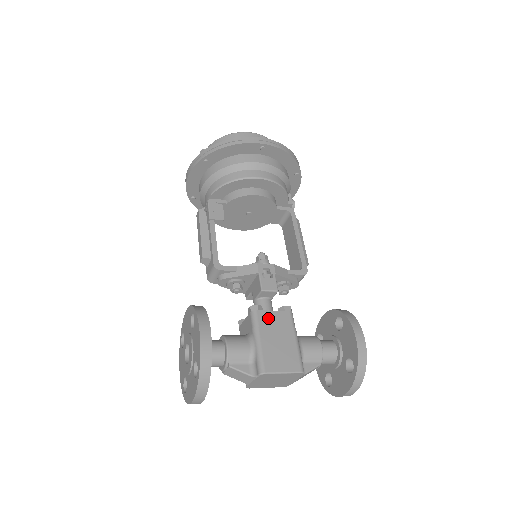
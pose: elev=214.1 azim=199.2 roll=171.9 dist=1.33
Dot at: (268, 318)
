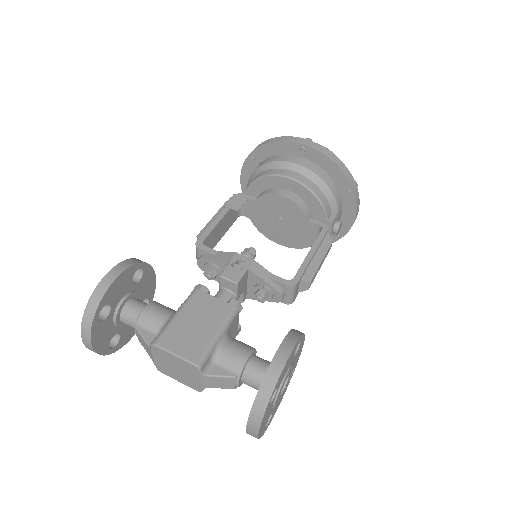
Dot at: (204, 301)
